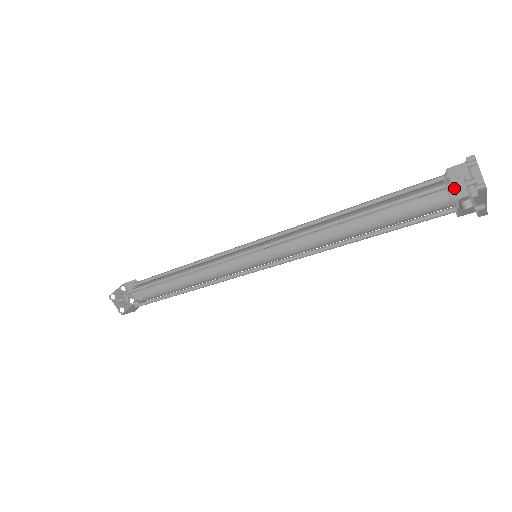
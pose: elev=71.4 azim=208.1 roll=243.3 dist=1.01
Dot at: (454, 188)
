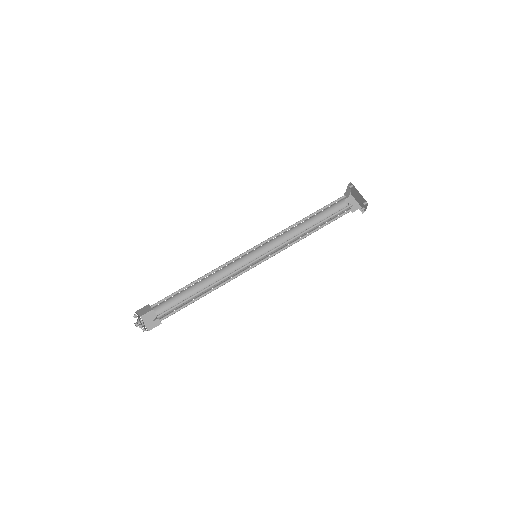
Dot at: occluded
